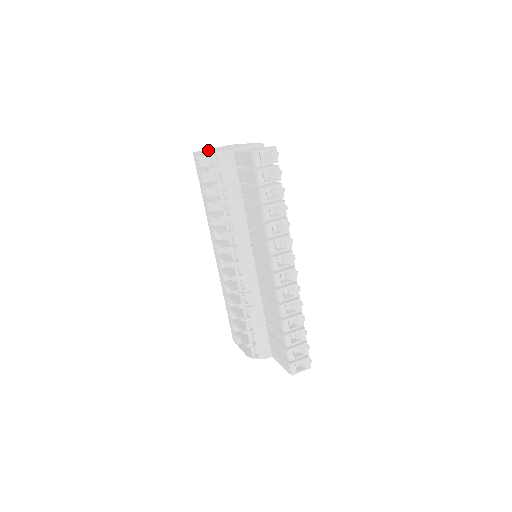
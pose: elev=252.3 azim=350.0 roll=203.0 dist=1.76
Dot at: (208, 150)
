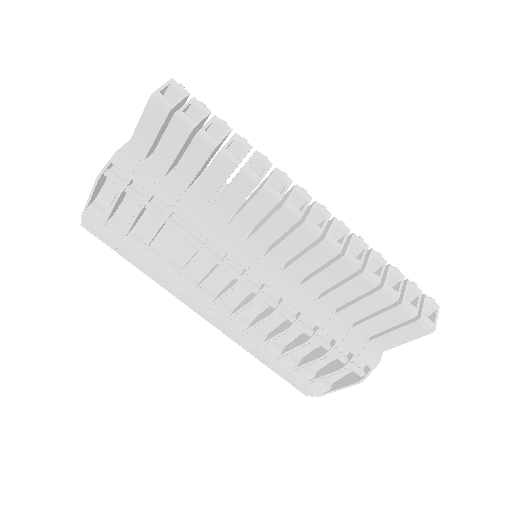
Dot at: occluded
